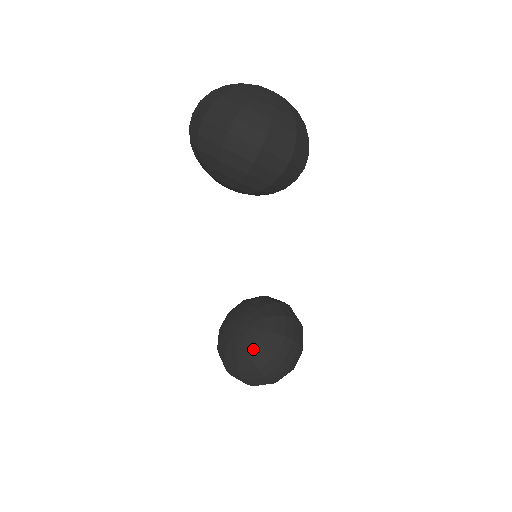
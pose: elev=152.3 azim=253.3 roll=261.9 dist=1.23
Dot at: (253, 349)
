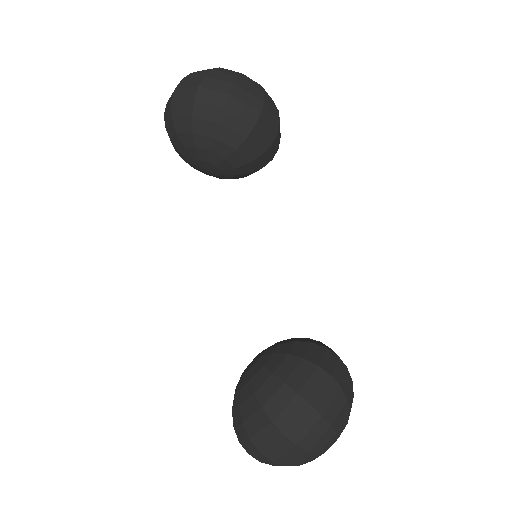
Dot at: (257, 378)
